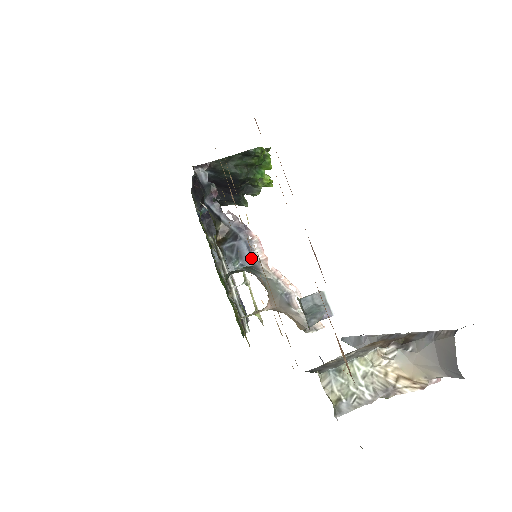
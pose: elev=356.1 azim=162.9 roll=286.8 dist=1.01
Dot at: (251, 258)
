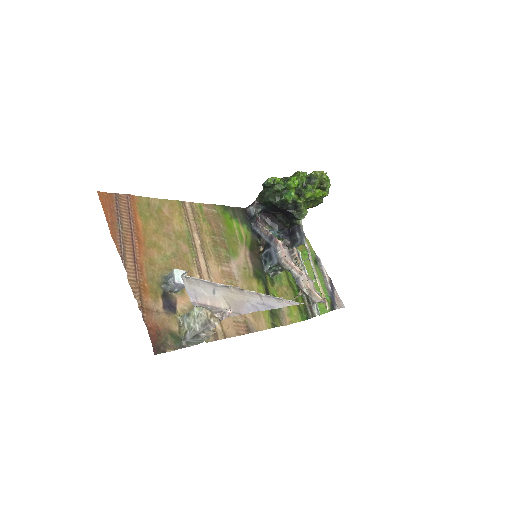
Dot at: (277, 258)
